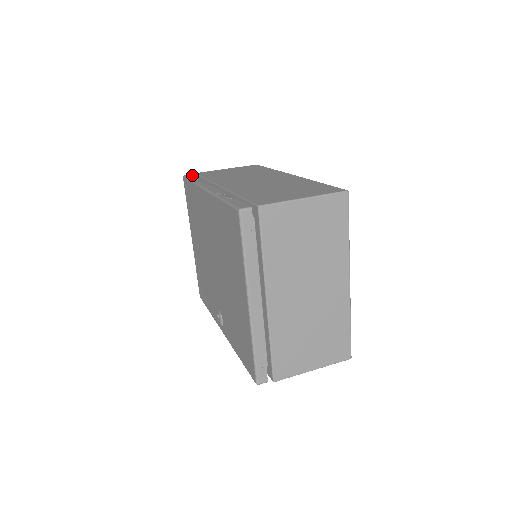
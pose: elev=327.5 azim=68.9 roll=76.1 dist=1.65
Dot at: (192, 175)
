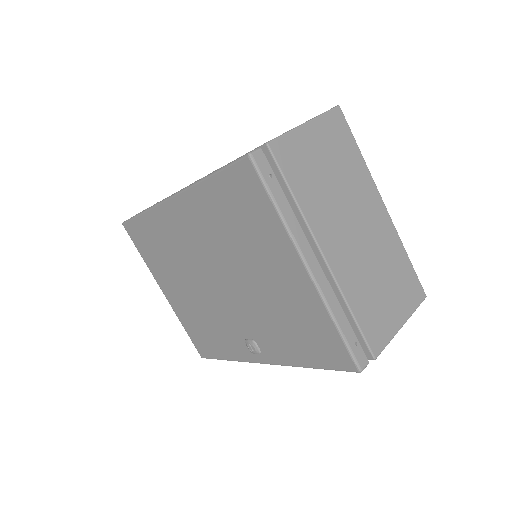
Dot at: occluded
